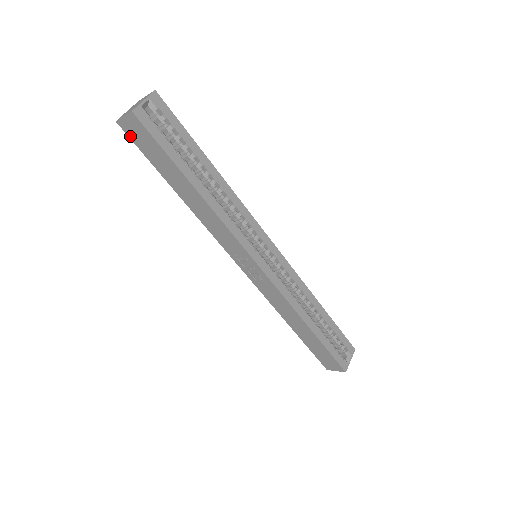
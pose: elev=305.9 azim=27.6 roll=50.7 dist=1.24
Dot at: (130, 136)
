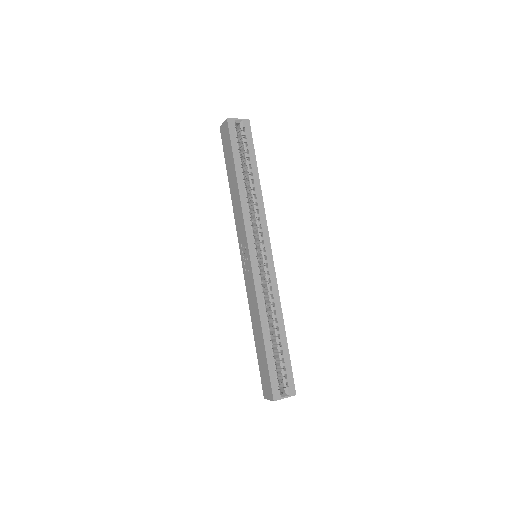
Dot at: (222, 138)
